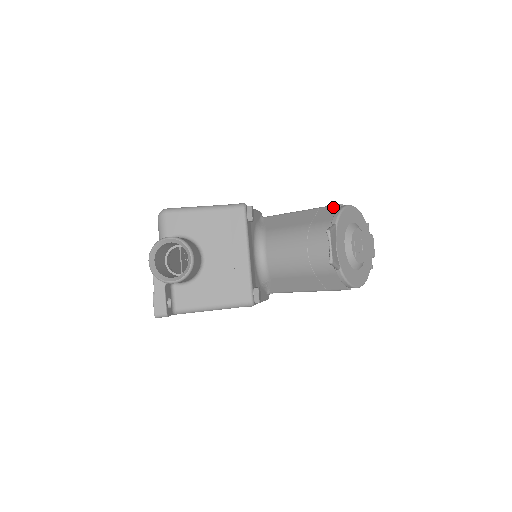
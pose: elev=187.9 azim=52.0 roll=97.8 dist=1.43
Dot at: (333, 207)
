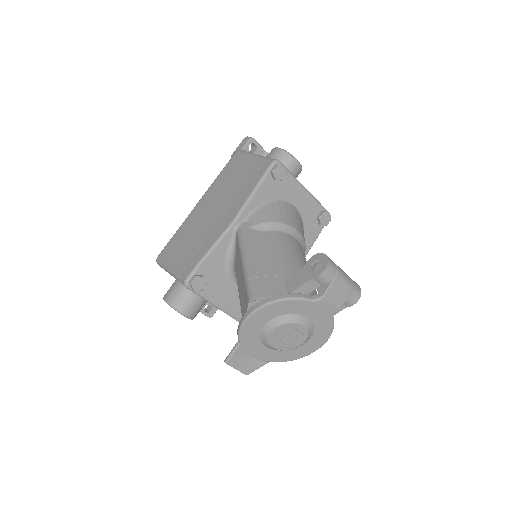
Dot at: (246, 300)
